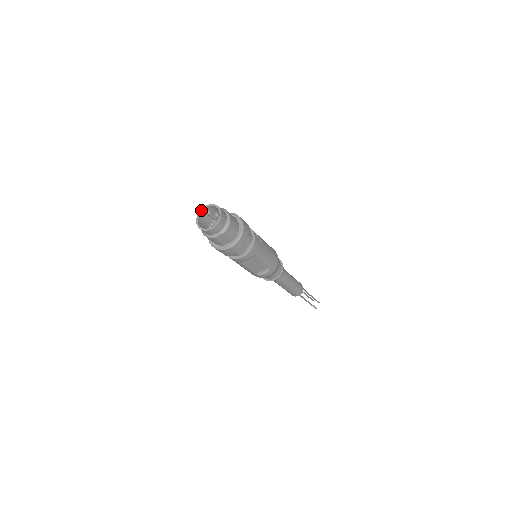
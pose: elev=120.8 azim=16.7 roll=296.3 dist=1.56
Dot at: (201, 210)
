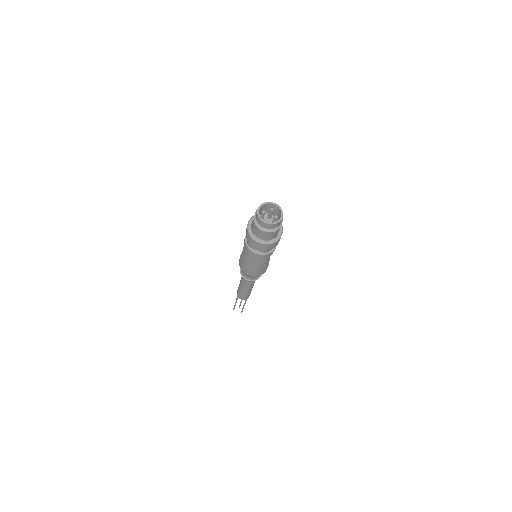
Dot at: (258, 212)
